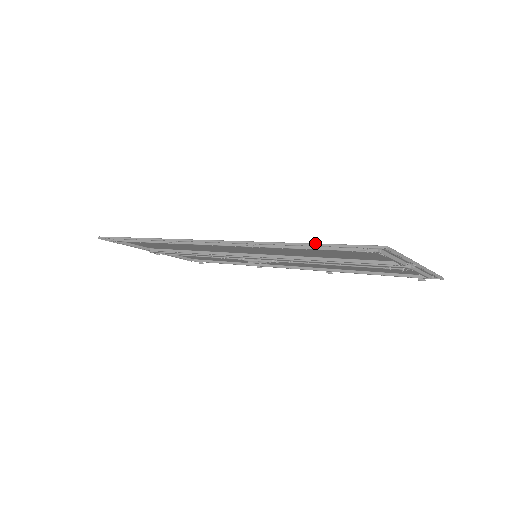
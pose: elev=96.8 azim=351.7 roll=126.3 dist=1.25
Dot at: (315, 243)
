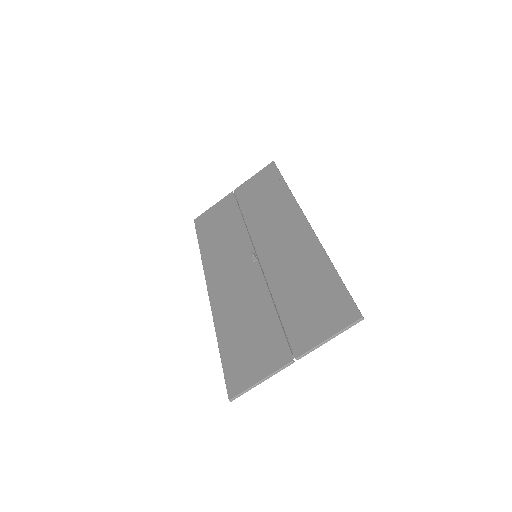
Dot at: (220, 357)
